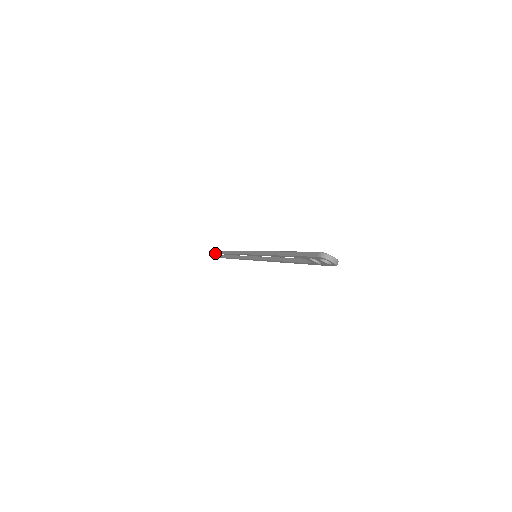
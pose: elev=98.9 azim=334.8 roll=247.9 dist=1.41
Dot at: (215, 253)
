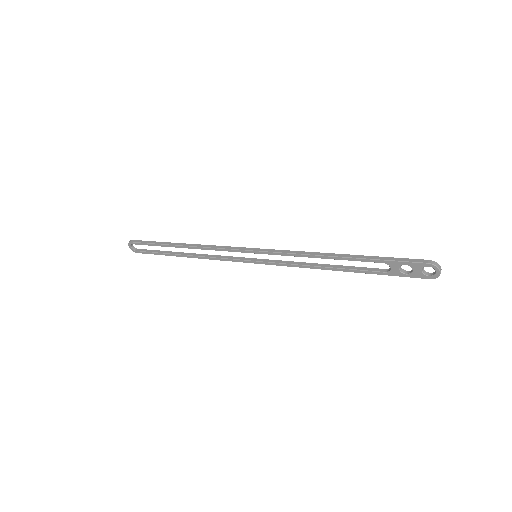
Dot at: (144, 243)
